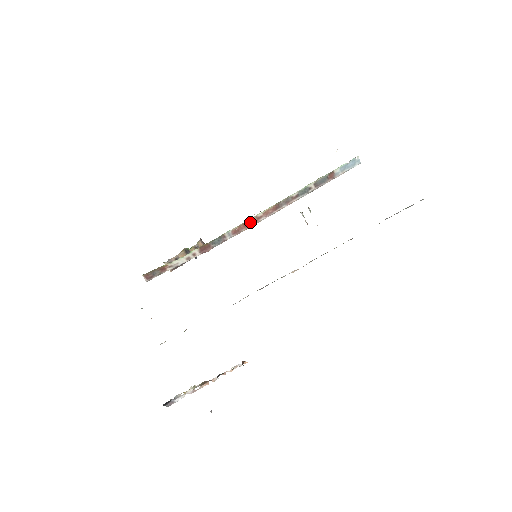
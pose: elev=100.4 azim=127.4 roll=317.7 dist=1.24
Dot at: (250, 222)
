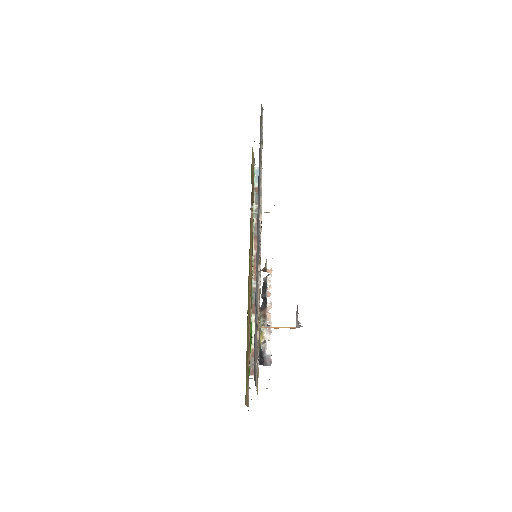
Dot at: occluded
